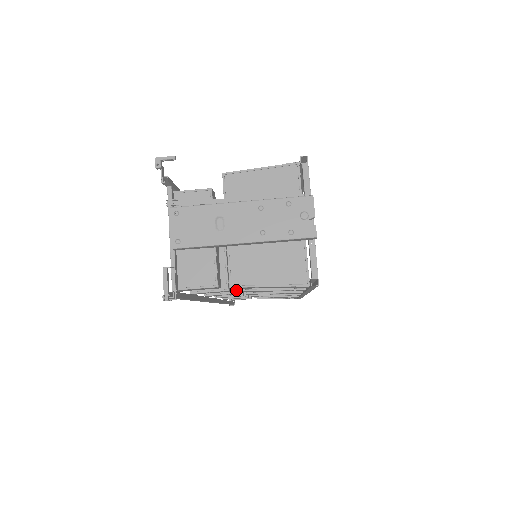
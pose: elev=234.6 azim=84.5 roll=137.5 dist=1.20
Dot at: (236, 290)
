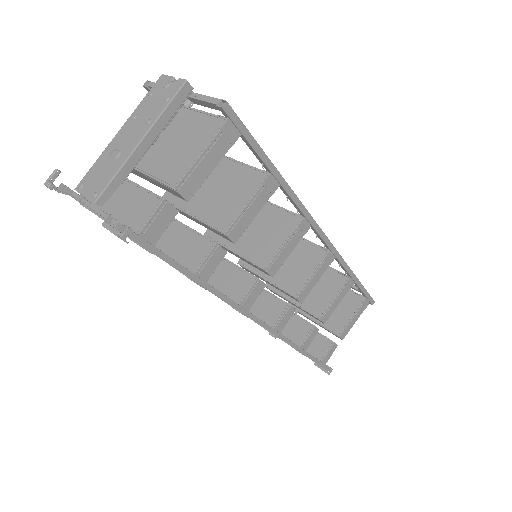
Dot at: (255, 277)
